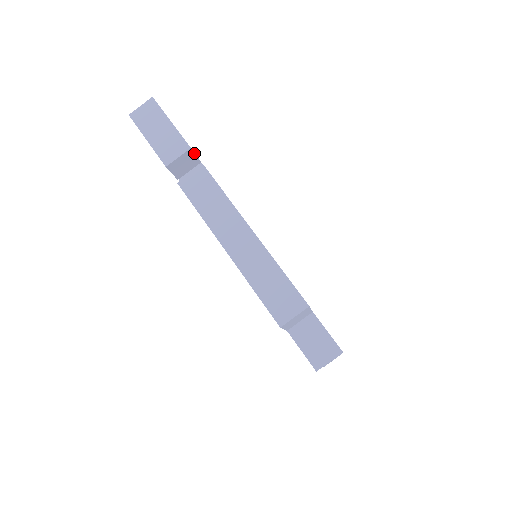
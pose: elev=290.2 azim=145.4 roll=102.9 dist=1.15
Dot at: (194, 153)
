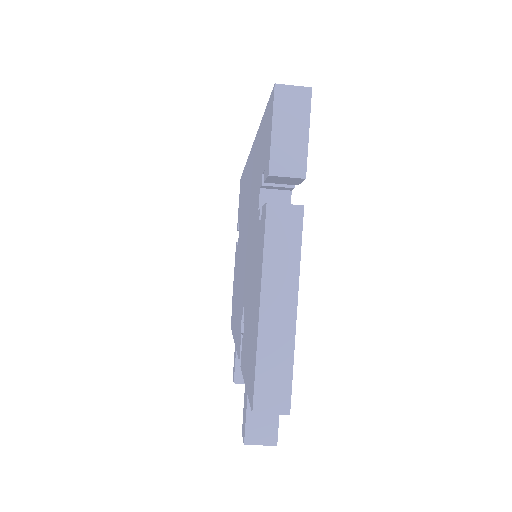
Dot at: (303, 180)
